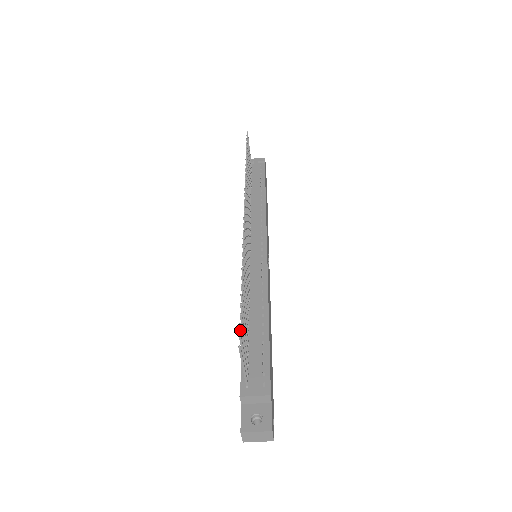
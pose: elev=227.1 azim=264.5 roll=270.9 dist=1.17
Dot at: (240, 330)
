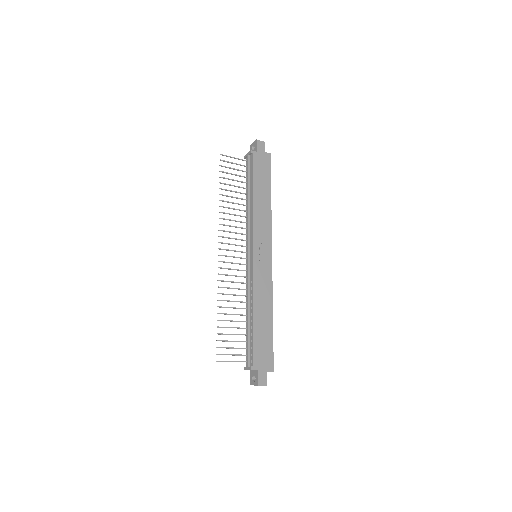
Dot at: occluded
